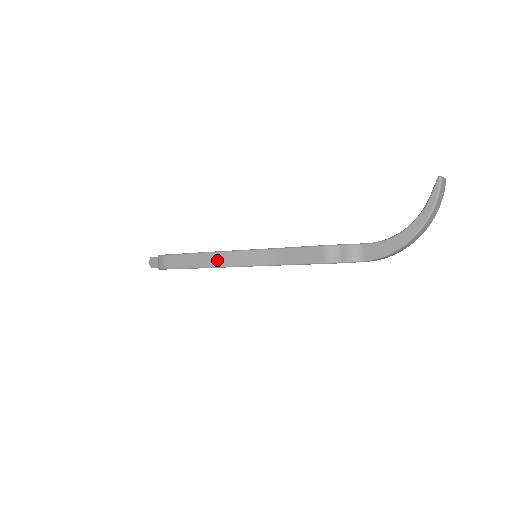
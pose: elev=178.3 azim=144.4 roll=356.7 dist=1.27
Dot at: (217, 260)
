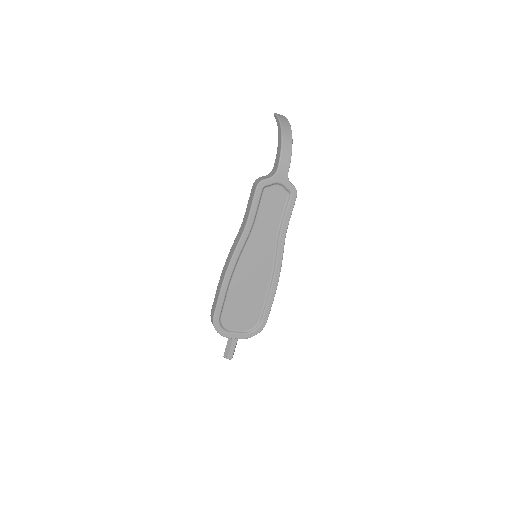
Dot at: (226, 266)
